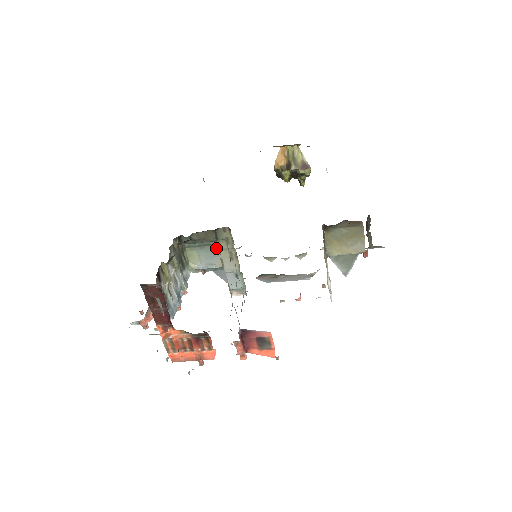
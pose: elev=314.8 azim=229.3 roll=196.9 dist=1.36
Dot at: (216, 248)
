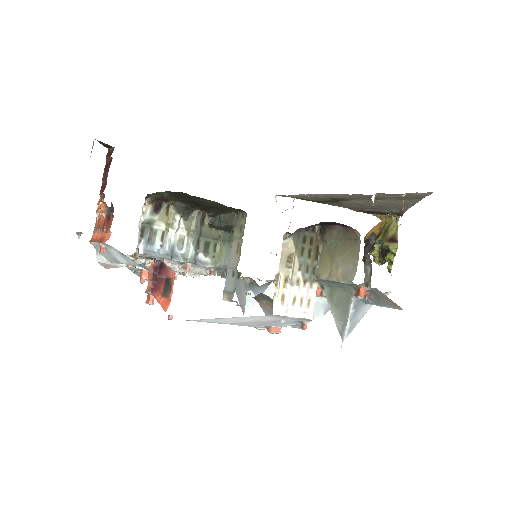
Dot at: occluded
